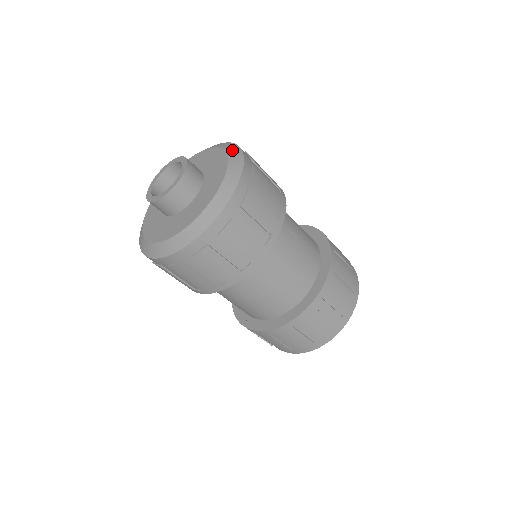
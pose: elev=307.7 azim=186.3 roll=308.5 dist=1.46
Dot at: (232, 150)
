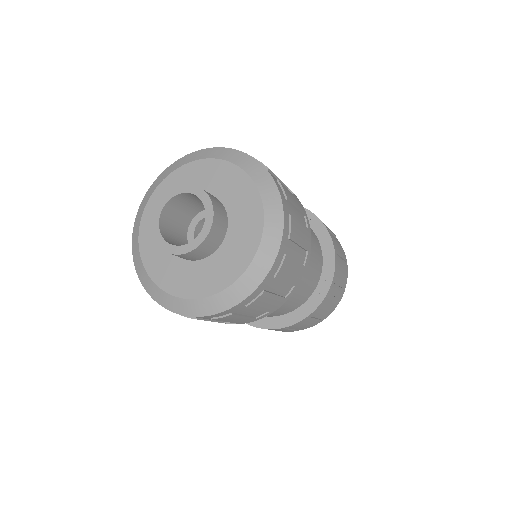
Dot at: (272, 224)
